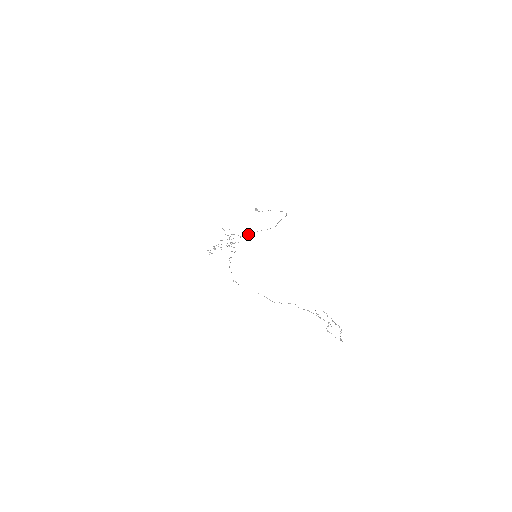
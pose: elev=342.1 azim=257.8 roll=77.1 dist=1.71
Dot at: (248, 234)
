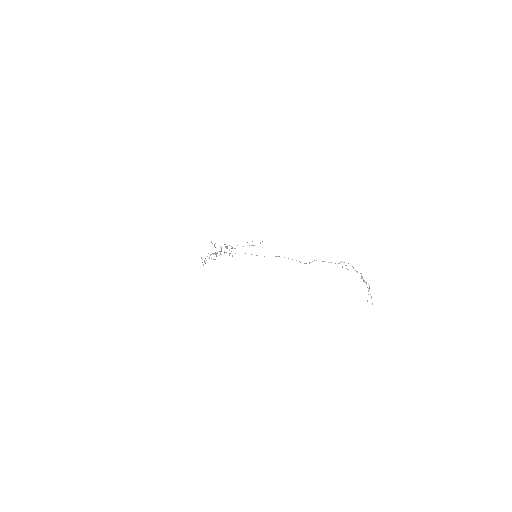
Dot at: occluded
